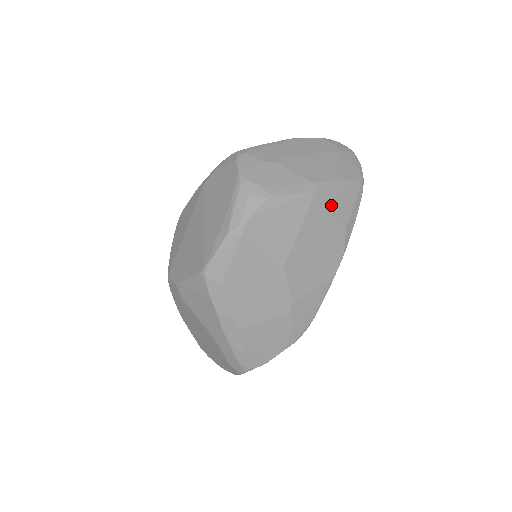
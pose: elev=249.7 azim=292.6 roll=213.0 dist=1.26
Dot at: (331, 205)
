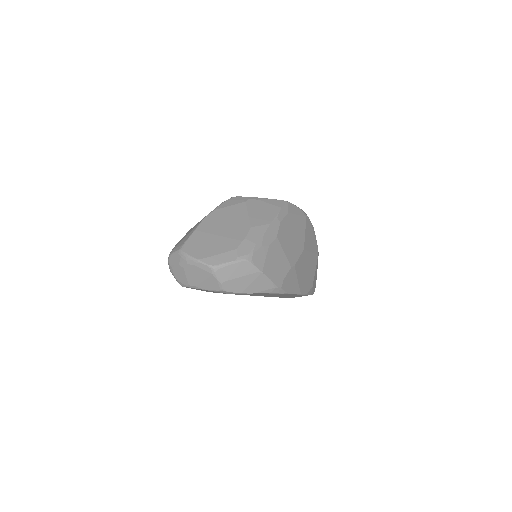
Dot at: (316, 270)
